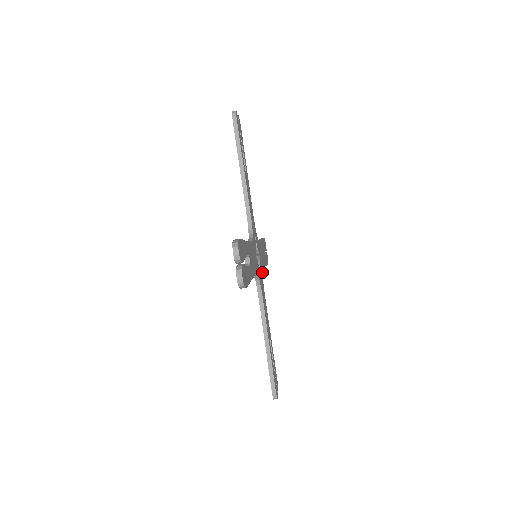
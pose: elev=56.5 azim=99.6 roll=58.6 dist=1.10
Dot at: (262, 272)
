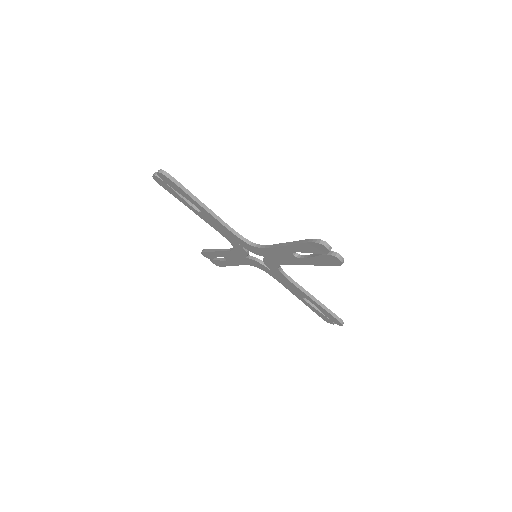
Dot at: (280, 268)
